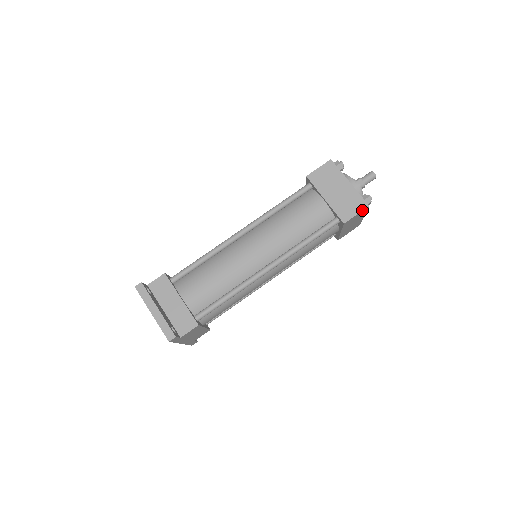
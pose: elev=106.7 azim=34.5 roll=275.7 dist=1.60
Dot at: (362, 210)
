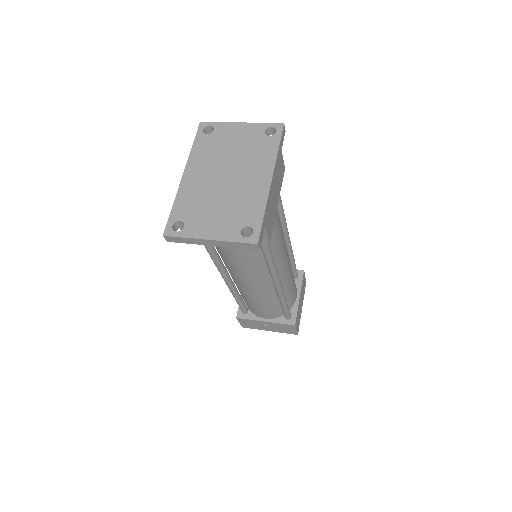
Dot at: (305, 279)
